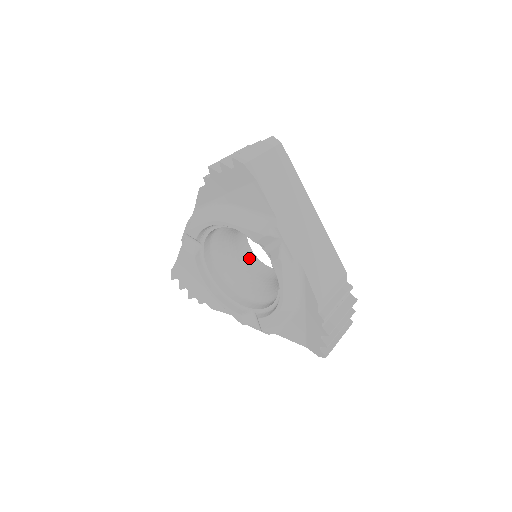
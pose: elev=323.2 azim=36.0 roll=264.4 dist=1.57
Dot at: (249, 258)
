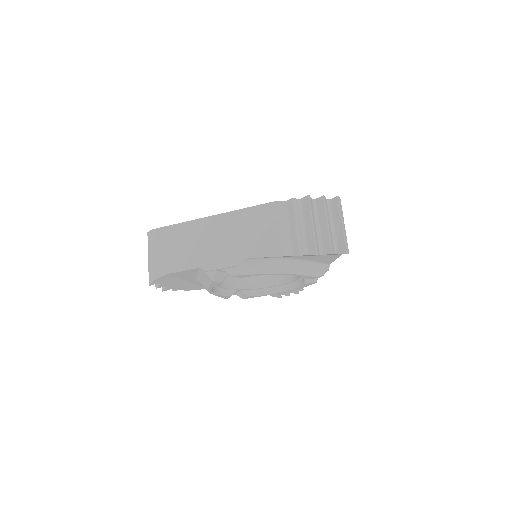
Dot at: occluded
